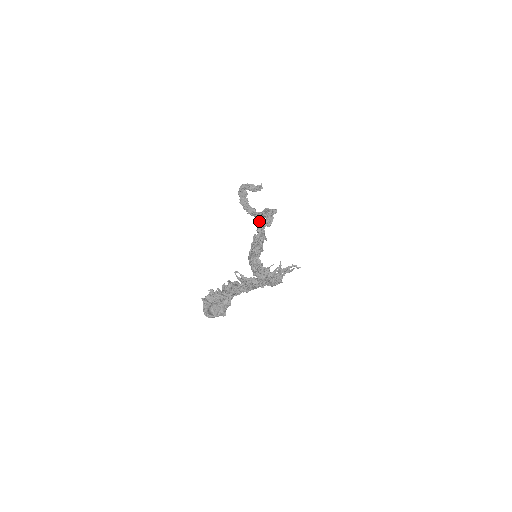
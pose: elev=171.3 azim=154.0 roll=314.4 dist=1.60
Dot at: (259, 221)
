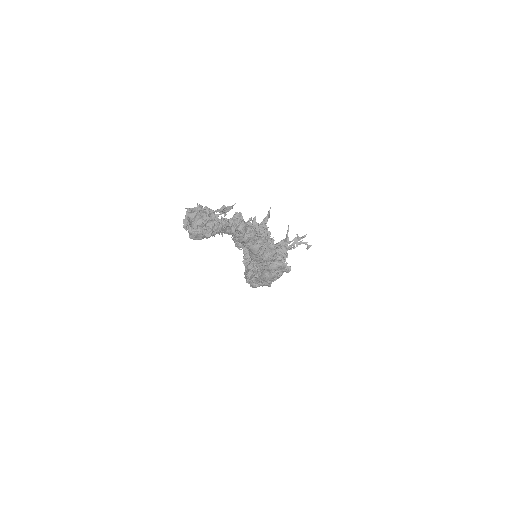
Dot at: occluded
